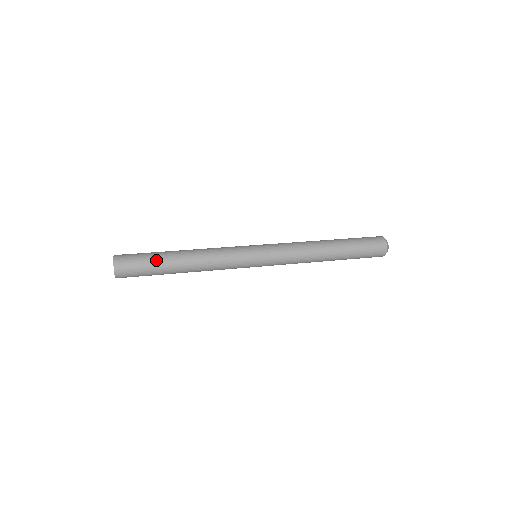
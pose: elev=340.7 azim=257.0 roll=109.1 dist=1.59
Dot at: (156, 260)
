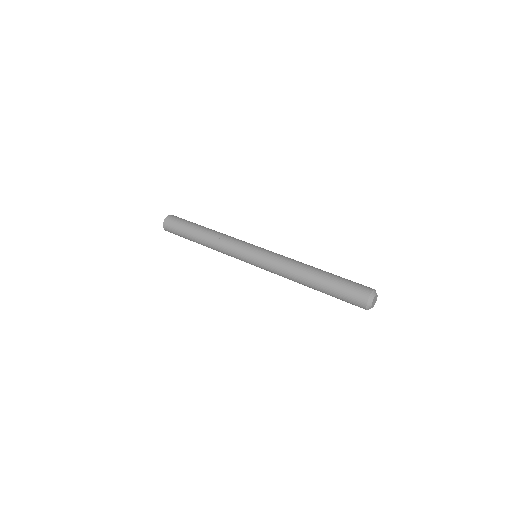
Dot at: (185, 233)
